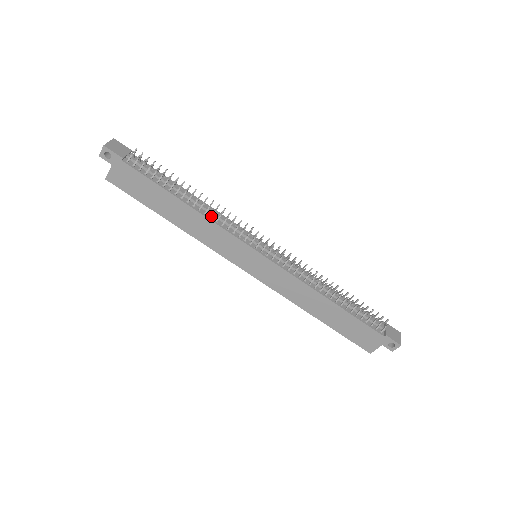
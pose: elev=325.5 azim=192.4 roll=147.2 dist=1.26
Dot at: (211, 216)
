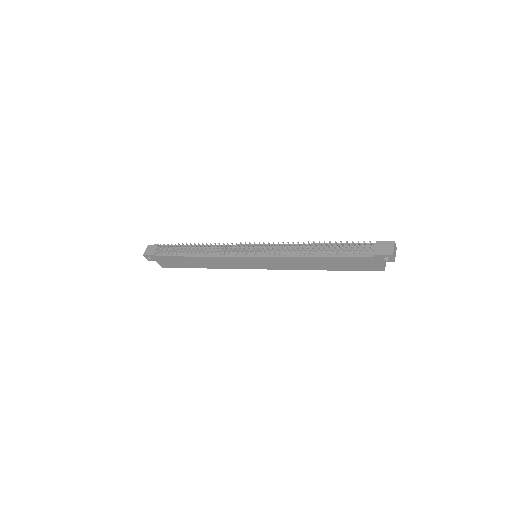
Dot at: (211, 254)
